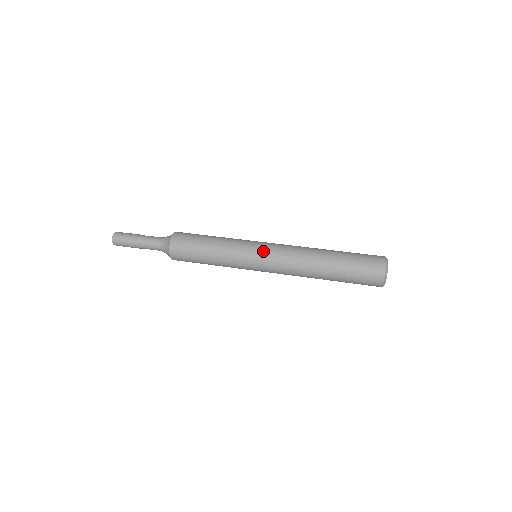
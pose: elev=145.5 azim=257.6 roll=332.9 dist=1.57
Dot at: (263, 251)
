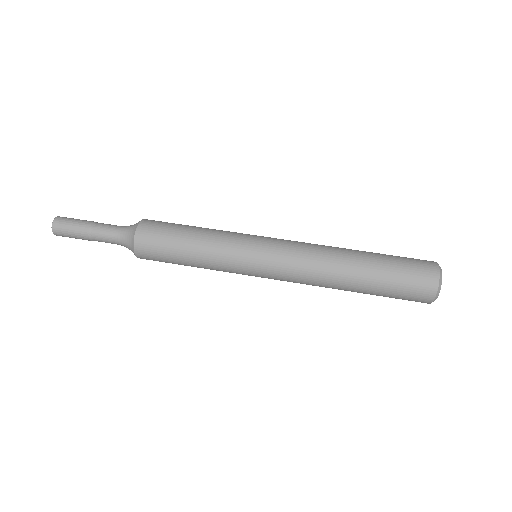
Dot at: (269, 242)
